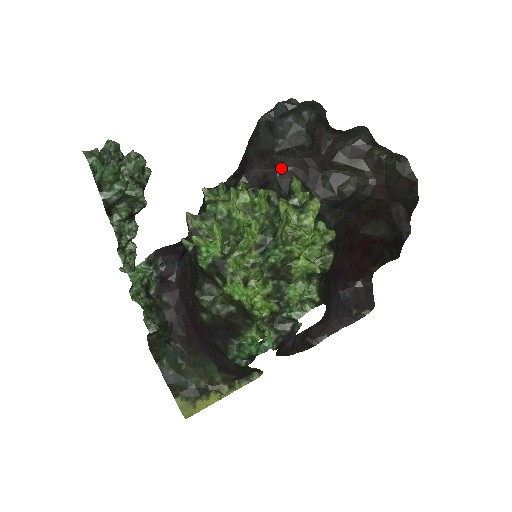
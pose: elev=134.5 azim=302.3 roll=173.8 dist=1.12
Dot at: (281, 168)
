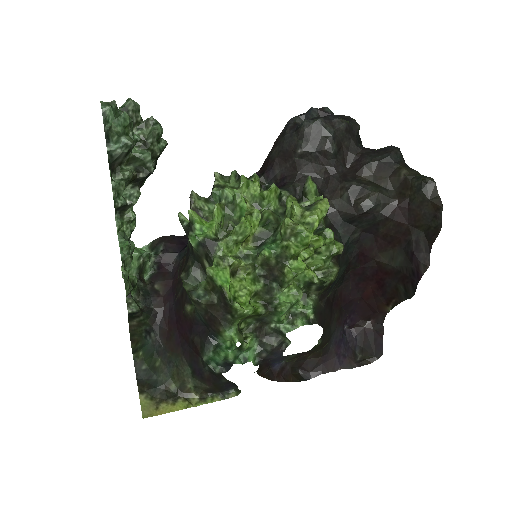
Dot at: (301, 172)
